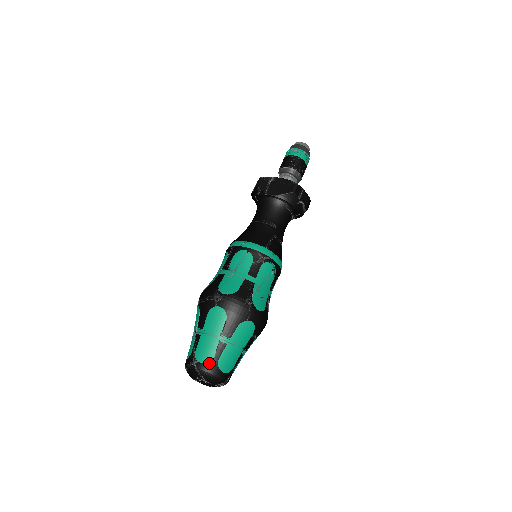
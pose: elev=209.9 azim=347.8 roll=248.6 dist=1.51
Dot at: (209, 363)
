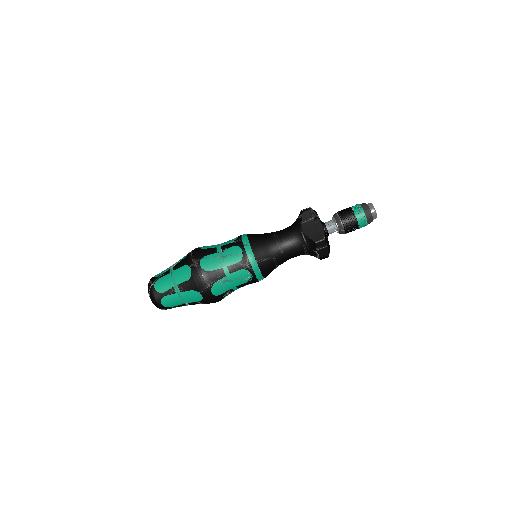
Dot at: (158, 293)
